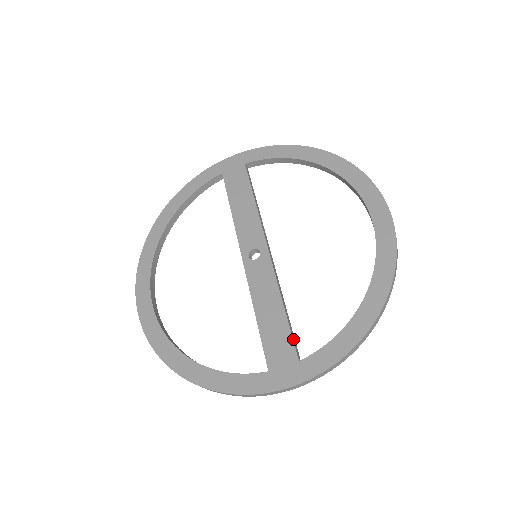
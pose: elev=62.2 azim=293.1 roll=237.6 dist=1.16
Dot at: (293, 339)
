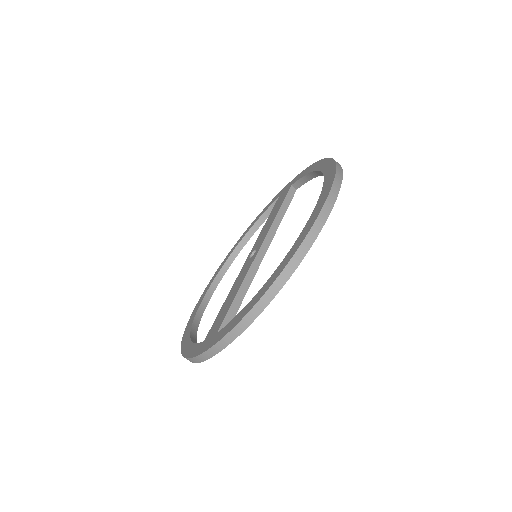
Dot at: (227, 317)
